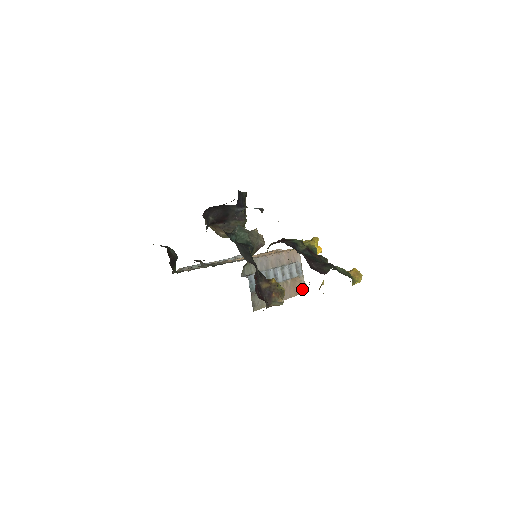
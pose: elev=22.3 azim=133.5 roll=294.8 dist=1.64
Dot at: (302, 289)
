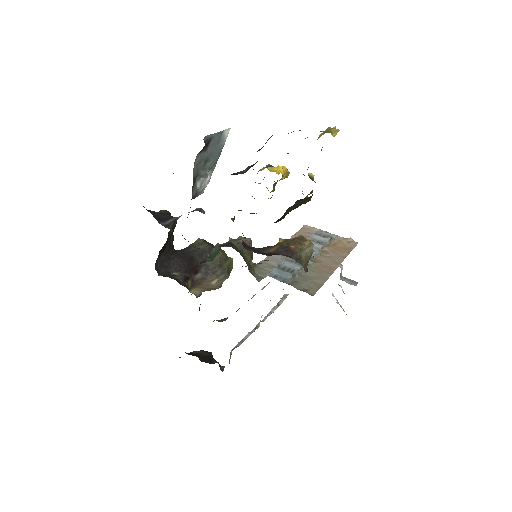
Dot at: (350, 244)
